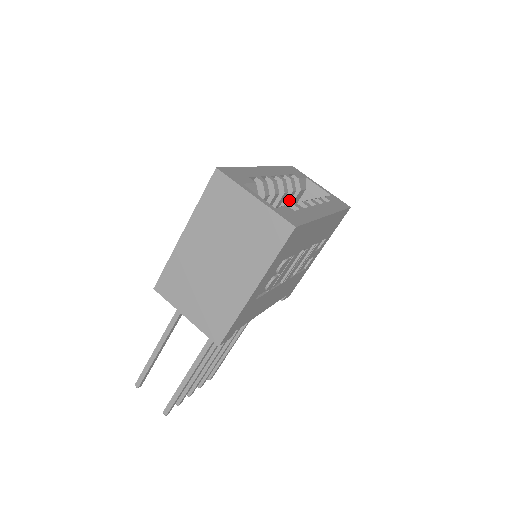
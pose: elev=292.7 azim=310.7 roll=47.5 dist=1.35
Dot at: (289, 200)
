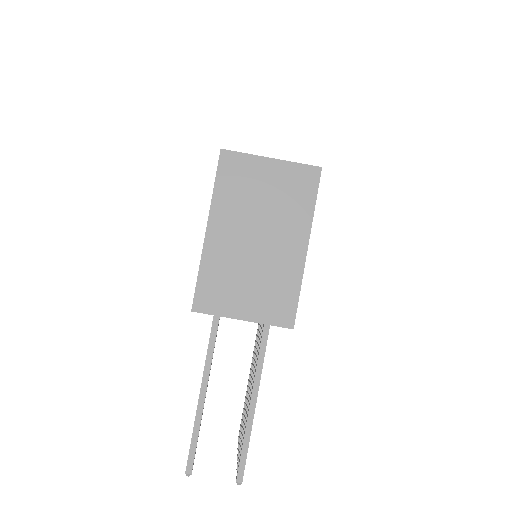
Dot at: occluded
